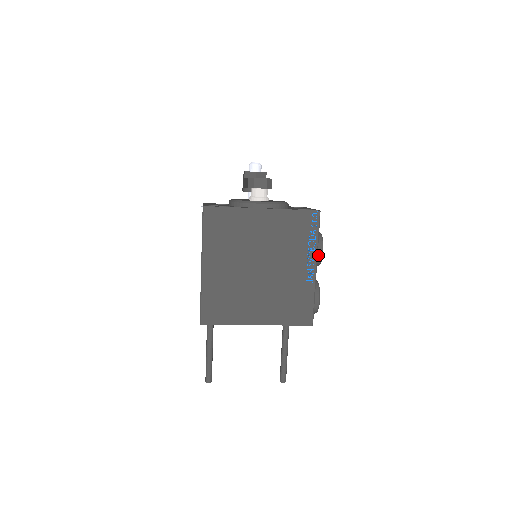
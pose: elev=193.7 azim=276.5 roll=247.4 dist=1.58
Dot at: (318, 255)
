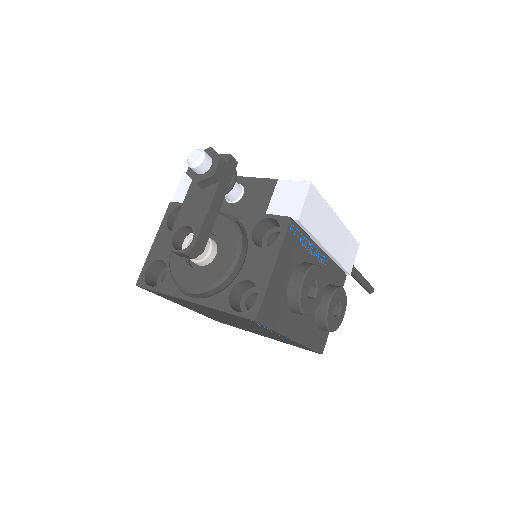
Dot at: (301, 314)
